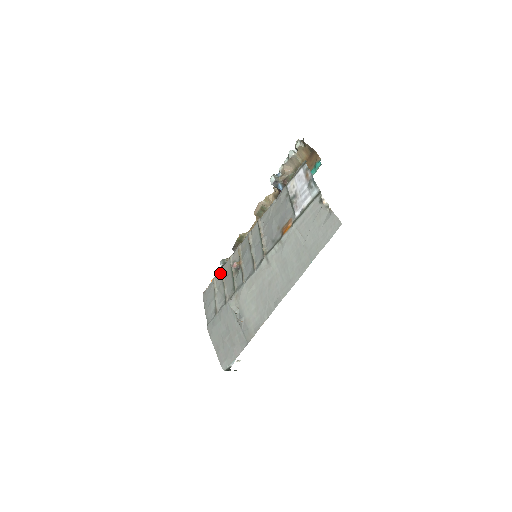
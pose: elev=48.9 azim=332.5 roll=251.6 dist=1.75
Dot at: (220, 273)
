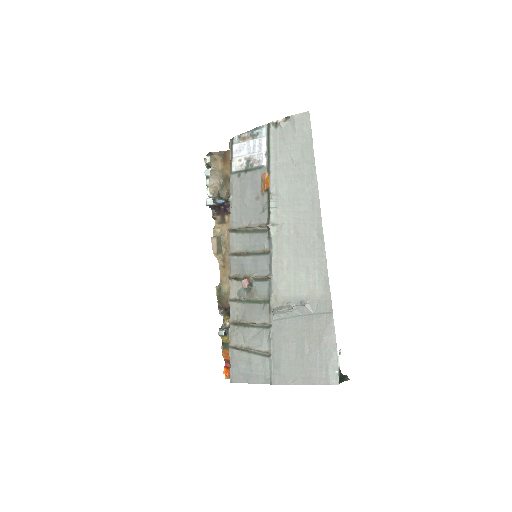
Dot at: (232, 328)
